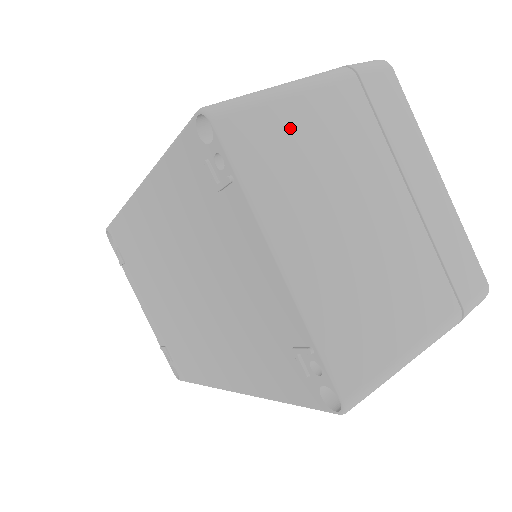
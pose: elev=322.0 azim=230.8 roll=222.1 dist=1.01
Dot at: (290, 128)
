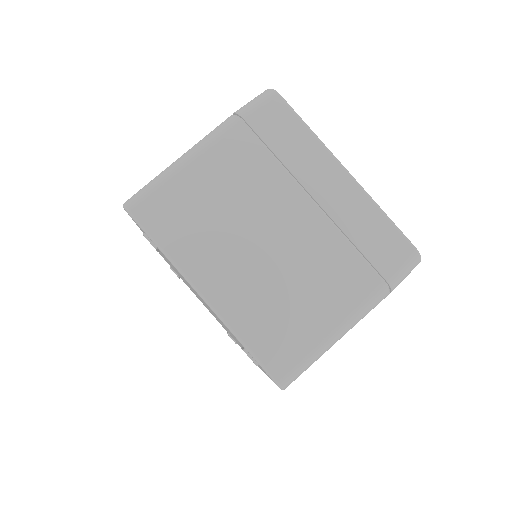
Dot at: (190, 193)
